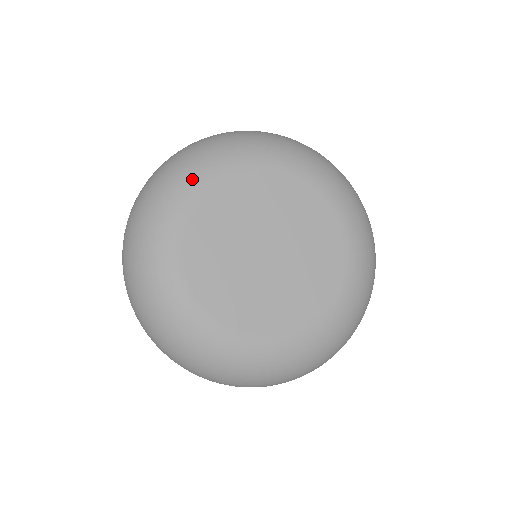
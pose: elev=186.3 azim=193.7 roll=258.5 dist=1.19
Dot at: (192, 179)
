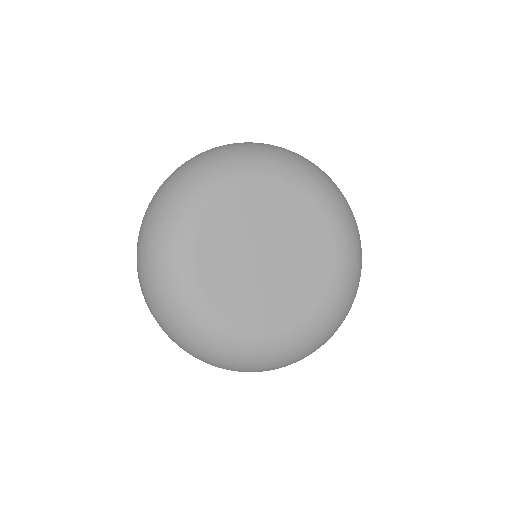
Dot at: (201, 190)
